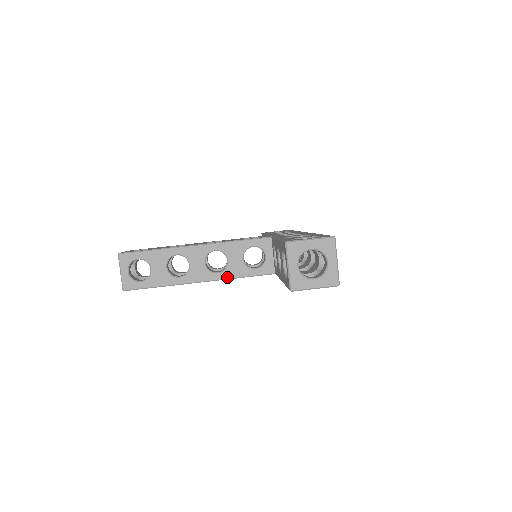
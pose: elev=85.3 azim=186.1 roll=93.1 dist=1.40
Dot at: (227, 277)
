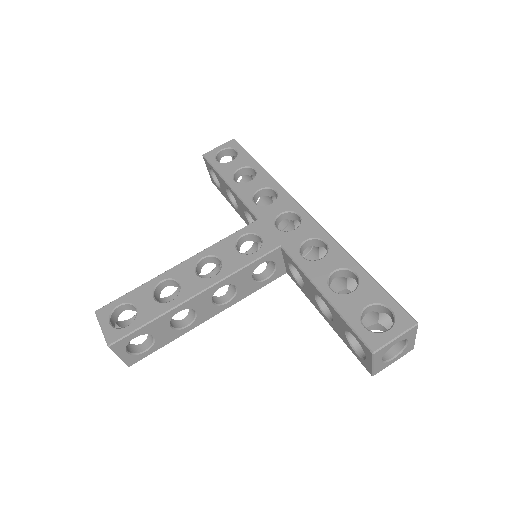
Dot at: (238, 300)
